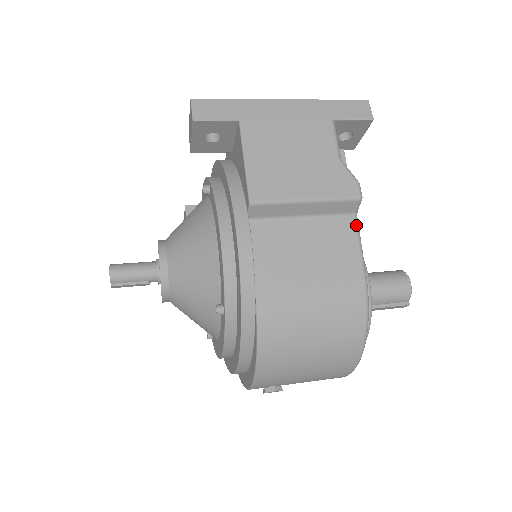
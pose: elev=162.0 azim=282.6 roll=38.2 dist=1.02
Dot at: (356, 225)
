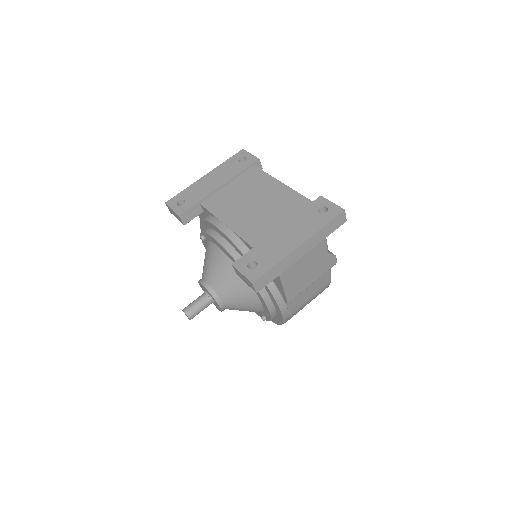
Dot at: occluded
